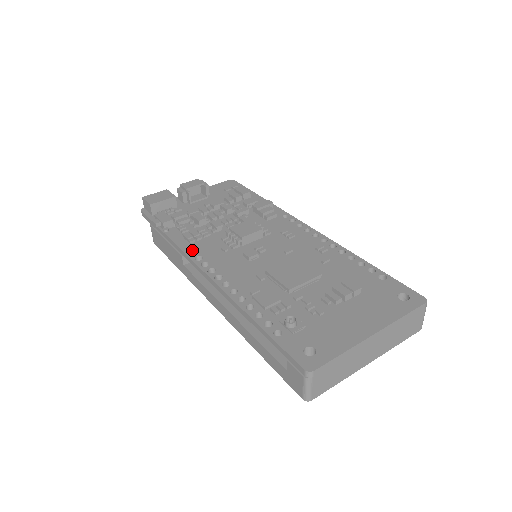
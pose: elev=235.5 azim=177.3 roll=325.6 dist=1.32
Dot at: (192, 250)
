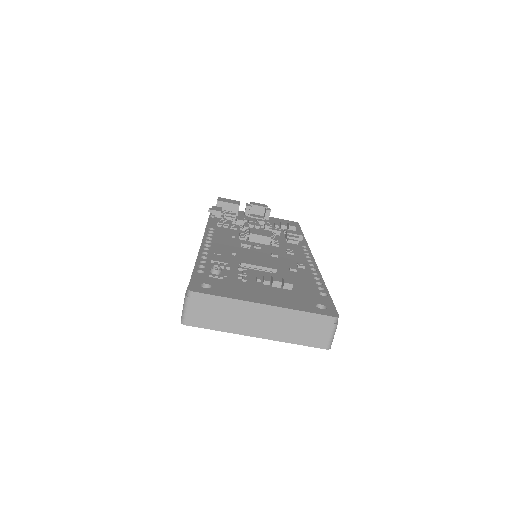
Dot at: (213, 228)
